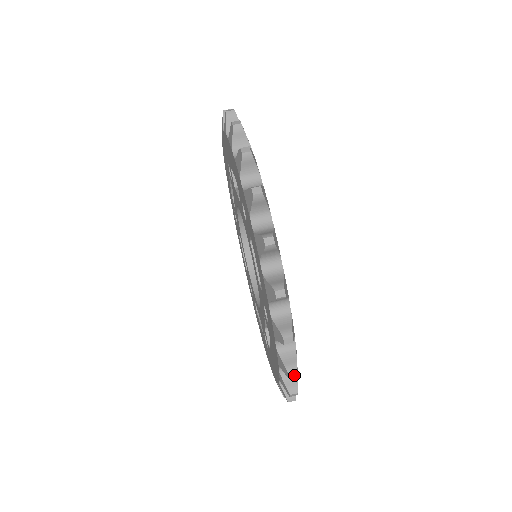
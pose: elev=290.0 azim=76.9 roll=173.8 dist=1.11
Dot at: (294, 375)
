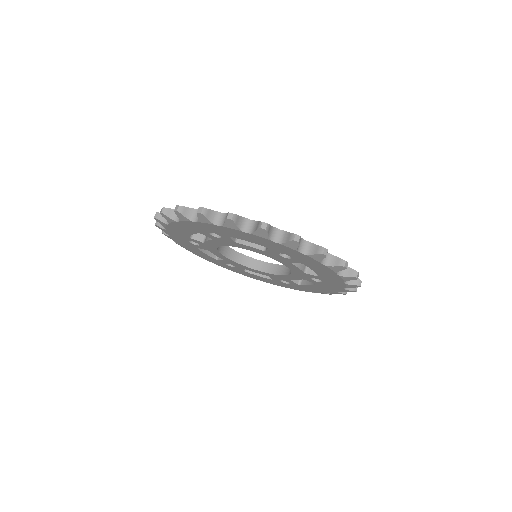
Dot at: (326, 251)
